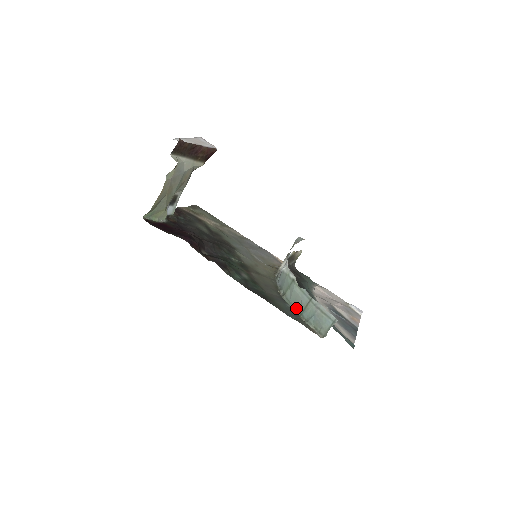
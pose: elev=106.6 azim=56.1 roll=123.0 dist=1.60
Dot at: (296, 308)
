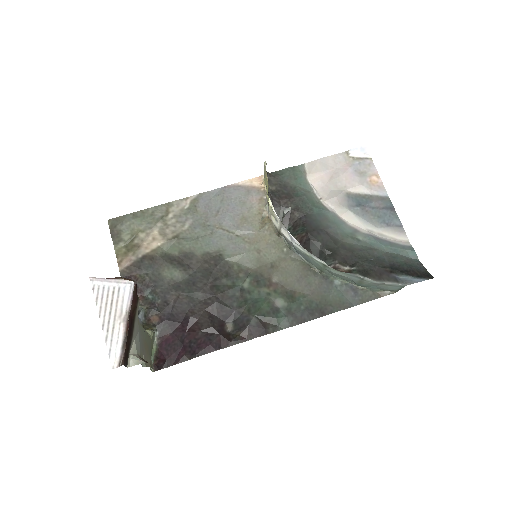
Dot at: (347, 281)
